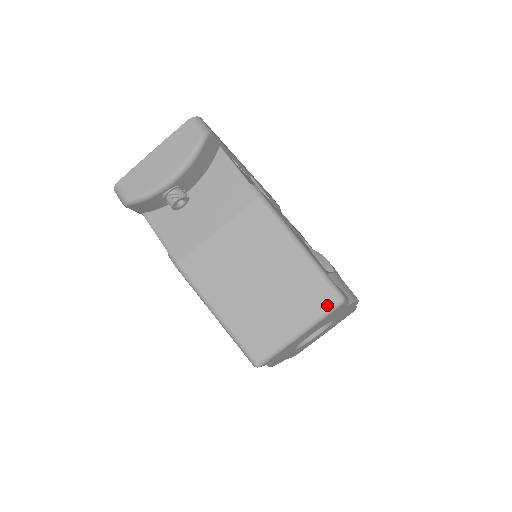
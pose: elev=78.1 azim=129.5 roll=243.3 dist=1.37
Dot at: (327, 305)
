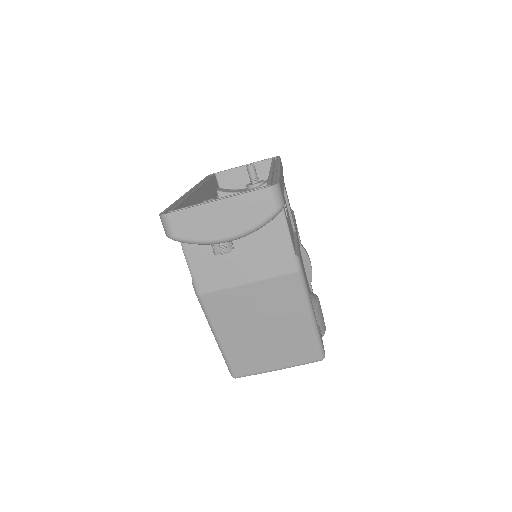
Dot at: (310, 360)
